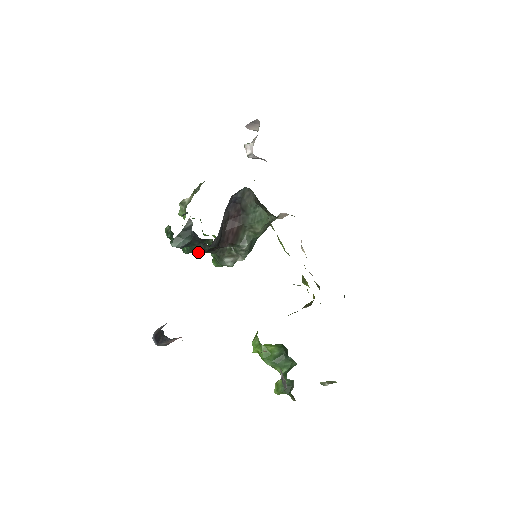
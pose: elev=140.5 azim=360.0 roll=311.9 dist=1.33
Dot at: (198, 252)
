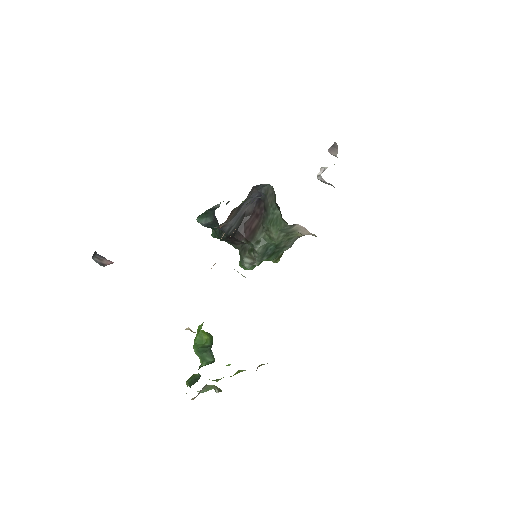
Dot at: occluded
